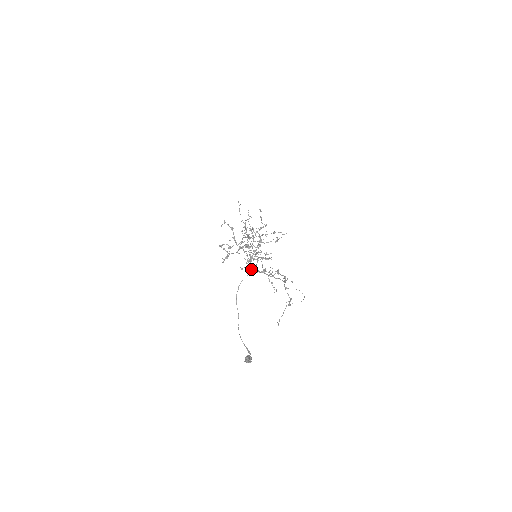
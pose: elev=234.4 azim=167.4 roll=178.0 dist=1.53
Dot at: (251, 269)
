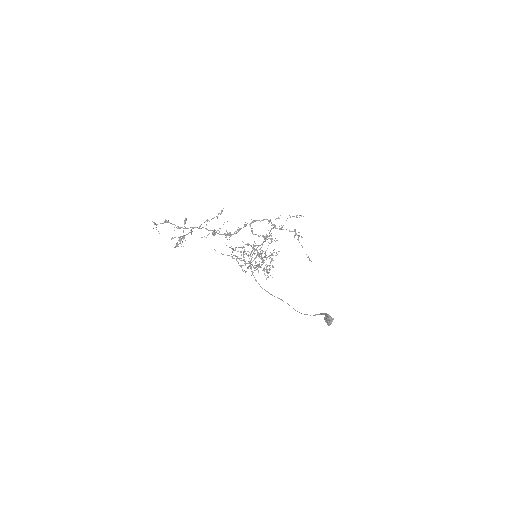
Dot at: occluded
